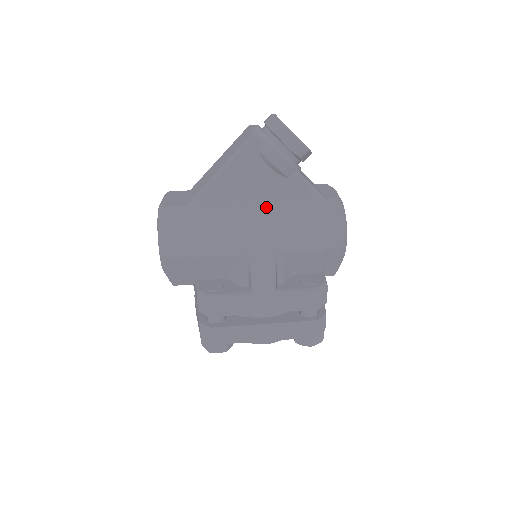
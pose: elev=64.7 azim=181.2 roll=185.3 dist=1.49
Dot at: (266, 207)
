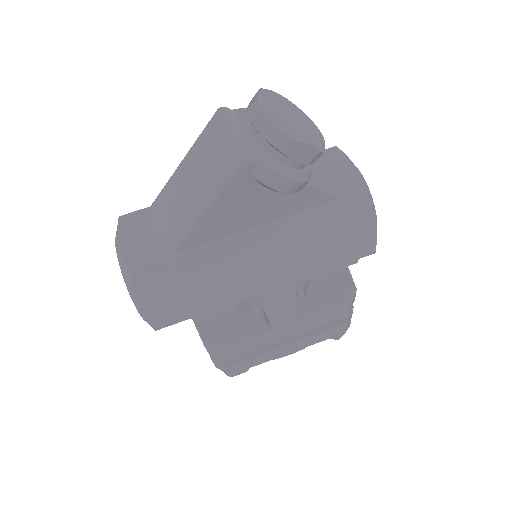
Dot at: (271, 233)
